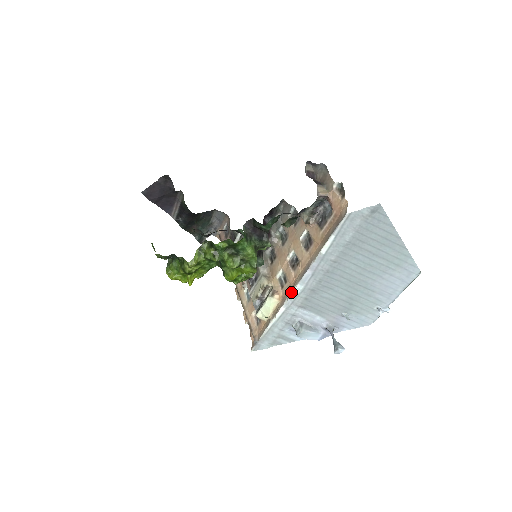
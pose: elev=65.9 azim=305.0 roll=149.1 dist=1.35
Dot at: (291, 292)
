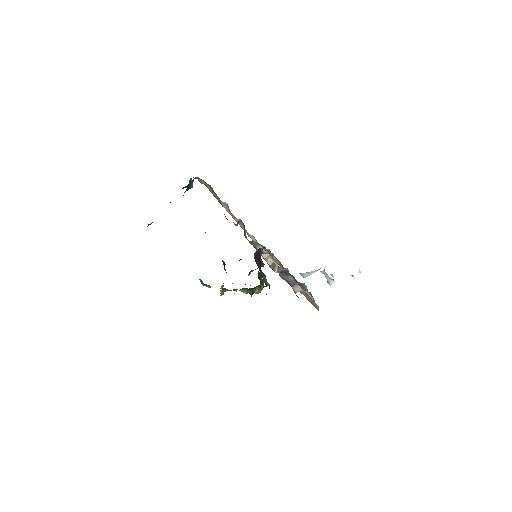
Dot at: occluded
